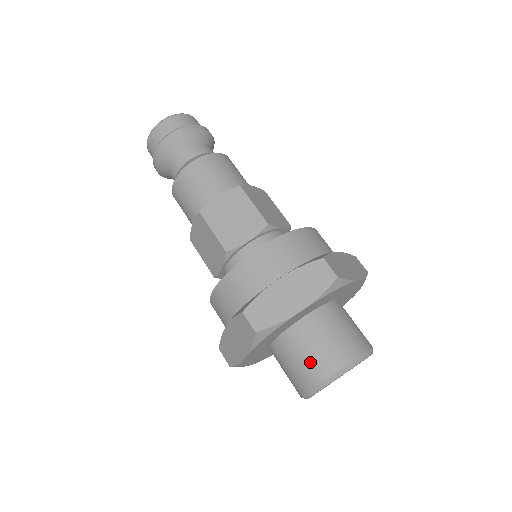
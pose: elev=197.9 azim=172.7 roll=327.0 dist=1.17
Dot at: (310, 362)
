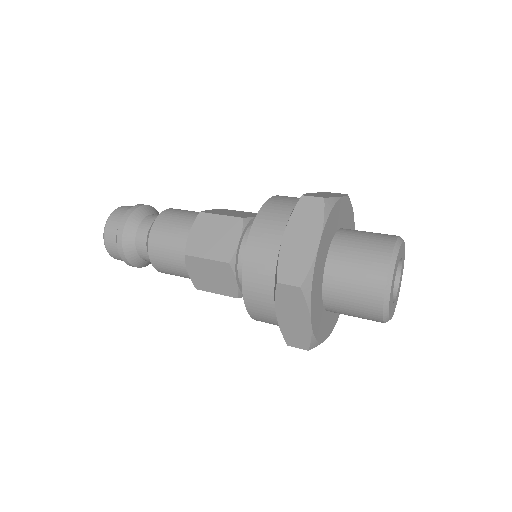
Dot at: (373, 239)
